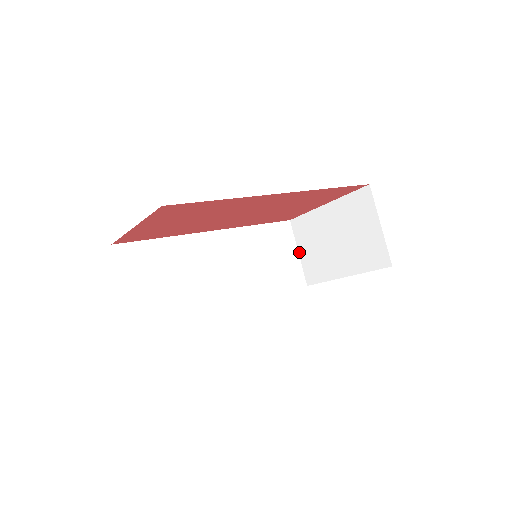
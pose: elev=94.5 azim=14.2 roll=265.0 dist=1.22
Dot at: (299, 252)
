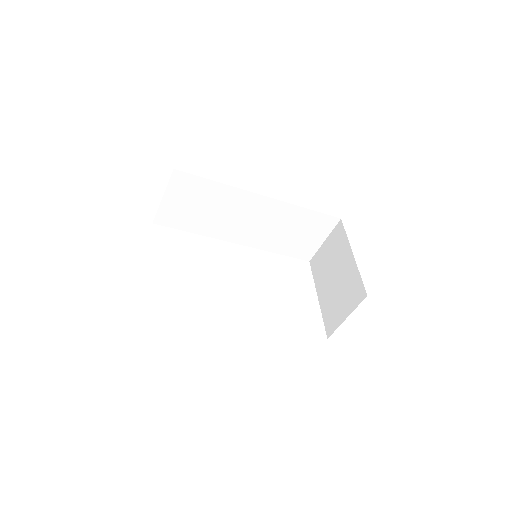
Dot at: (325, 241)
